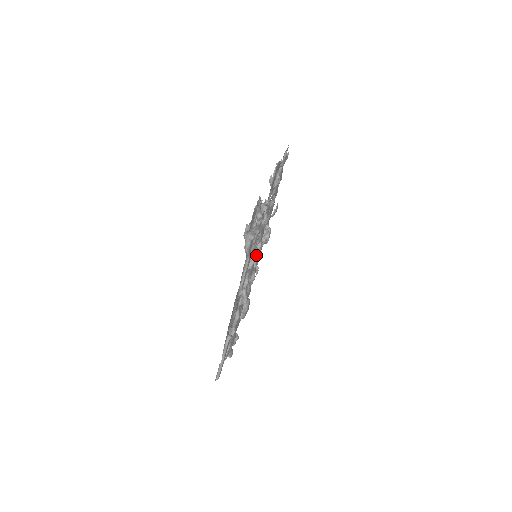
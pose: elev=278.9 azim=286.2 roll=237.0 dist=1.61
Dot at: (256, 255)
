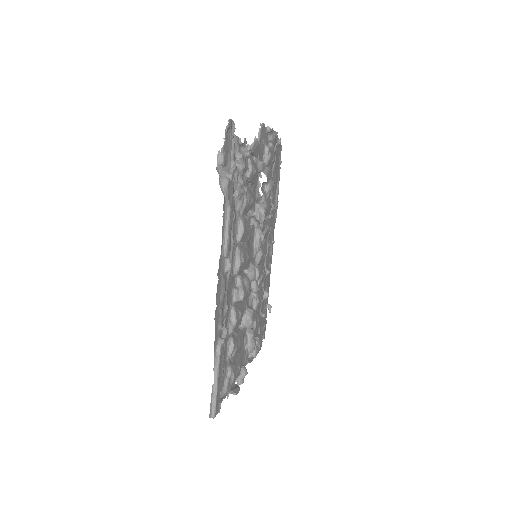
Dot at: (247, 226)
